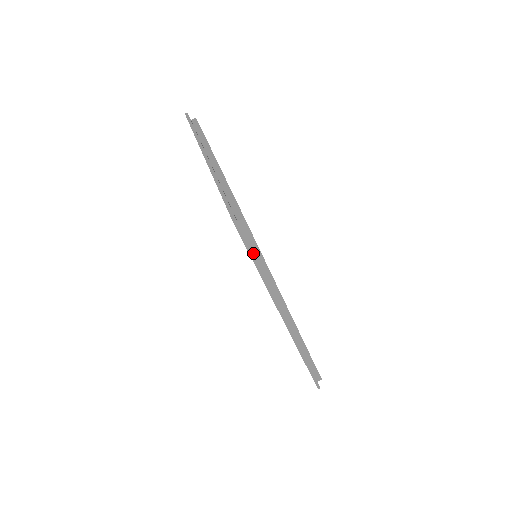
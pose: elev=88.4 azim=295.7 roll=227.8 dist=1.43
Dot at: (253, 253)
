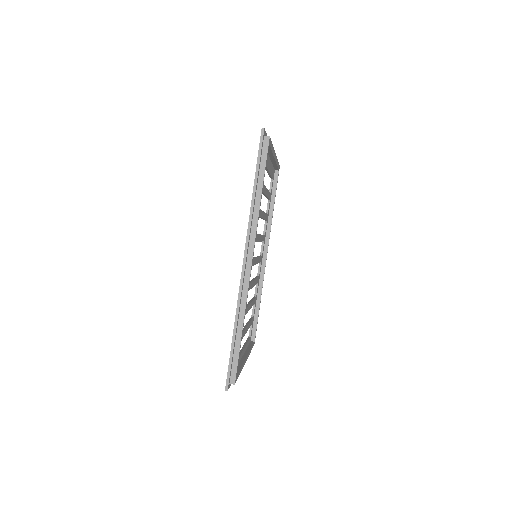
Dot at: (259, 171)
